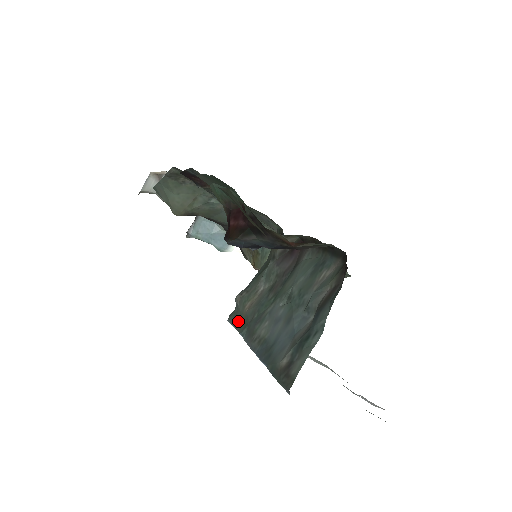
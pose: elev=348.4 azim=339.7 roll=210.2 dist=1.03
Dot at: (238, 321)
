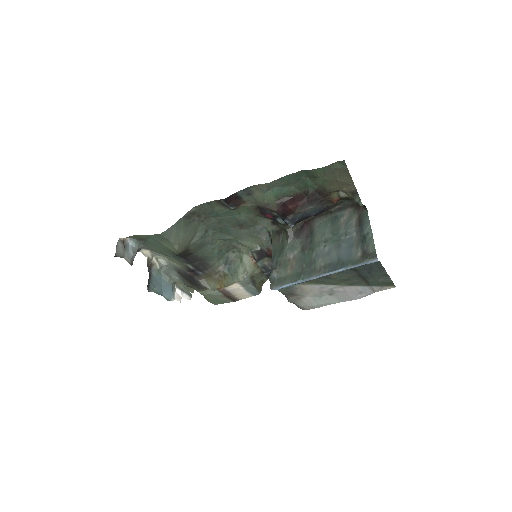
Dot at: (288, 279)
